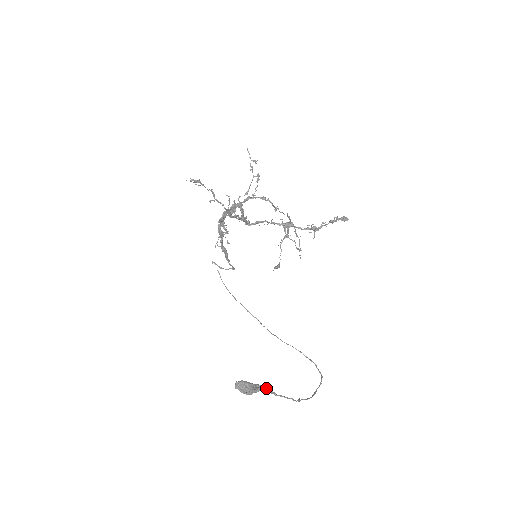
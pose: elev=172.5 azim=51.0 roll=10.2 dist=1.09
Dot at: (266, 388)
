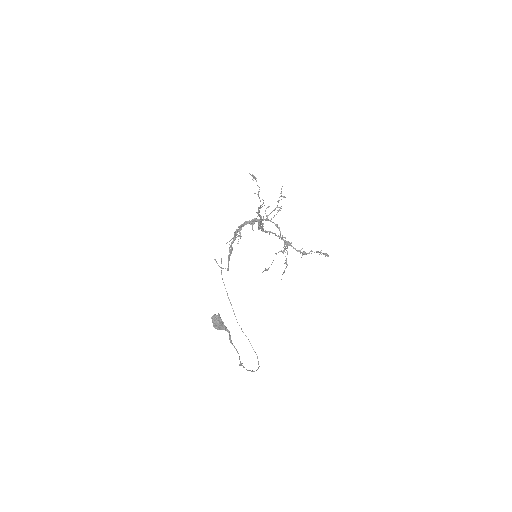
Dot at: (229, 331)
